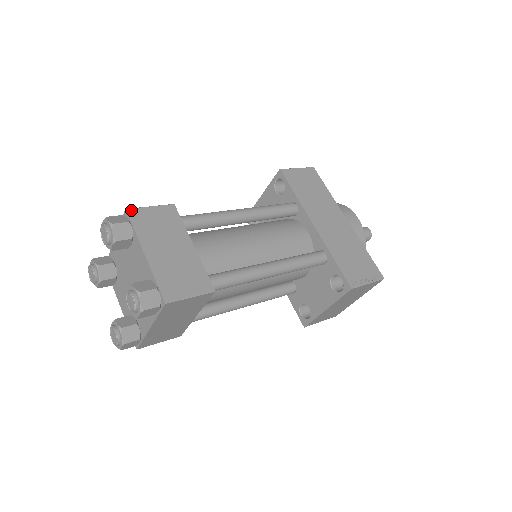
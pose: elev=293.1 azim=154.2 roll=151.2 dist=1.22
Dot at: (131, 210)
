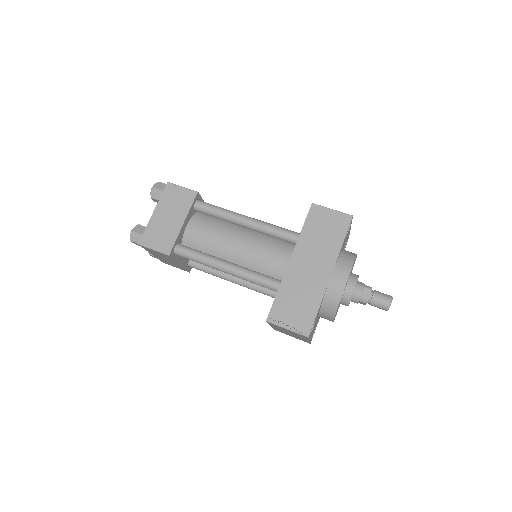
Dot at: (169, 184)
